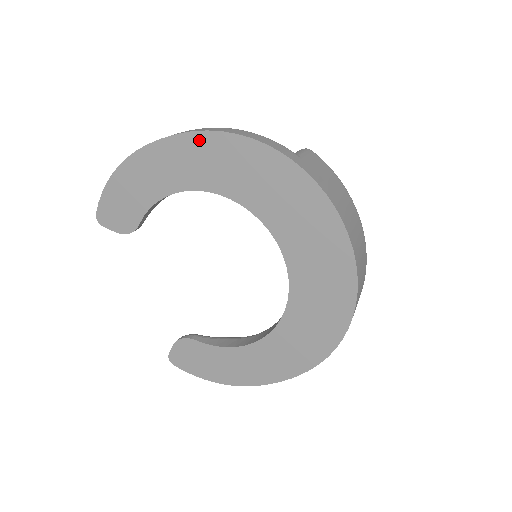
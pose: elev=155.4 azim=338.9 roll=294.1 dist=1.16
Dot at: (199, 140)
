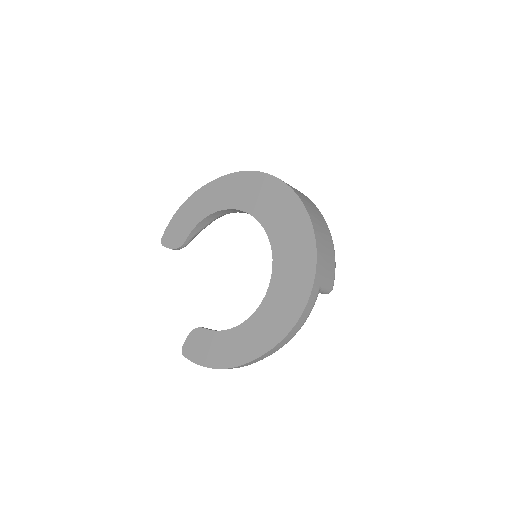
Dot at: (230, 178)
